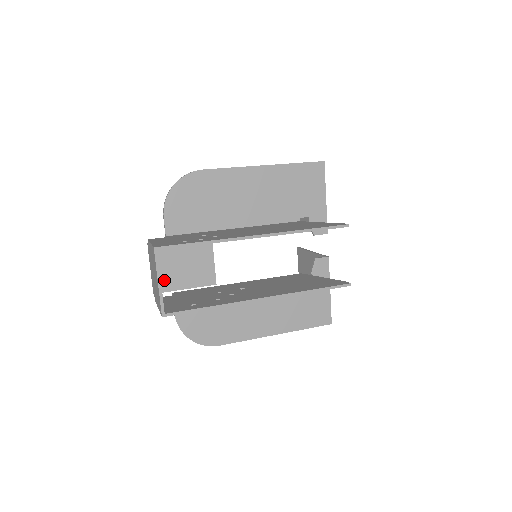
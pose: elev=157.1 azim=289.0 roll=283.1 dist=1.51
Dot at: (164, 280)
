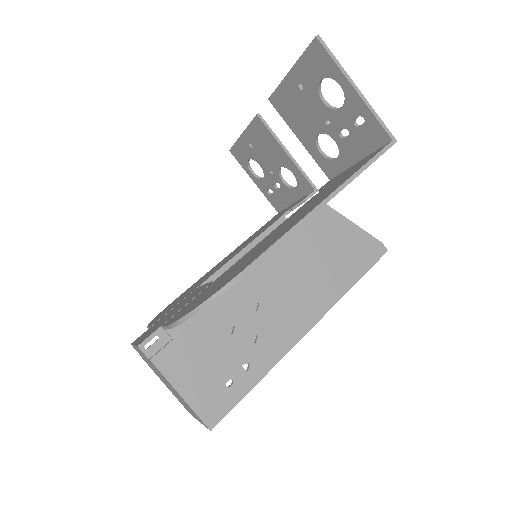
Dot at: occluded
